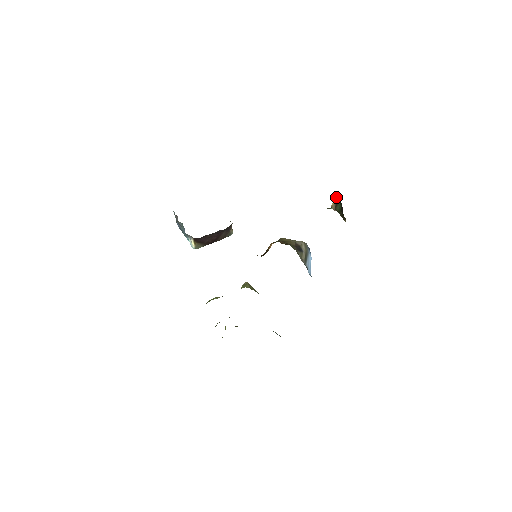
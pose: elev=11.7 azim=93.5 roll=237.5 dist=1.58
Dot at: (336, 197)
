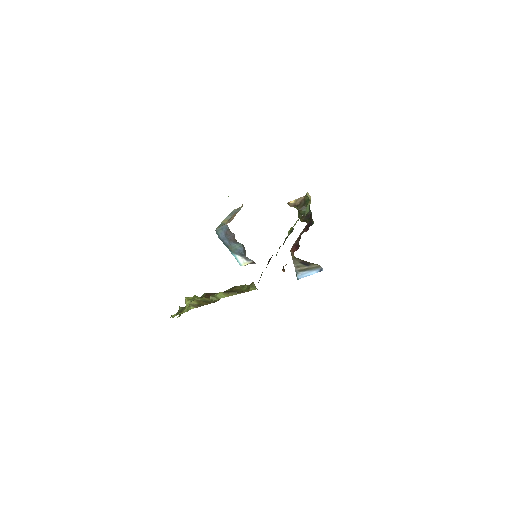
Dot at: (300, 199)
